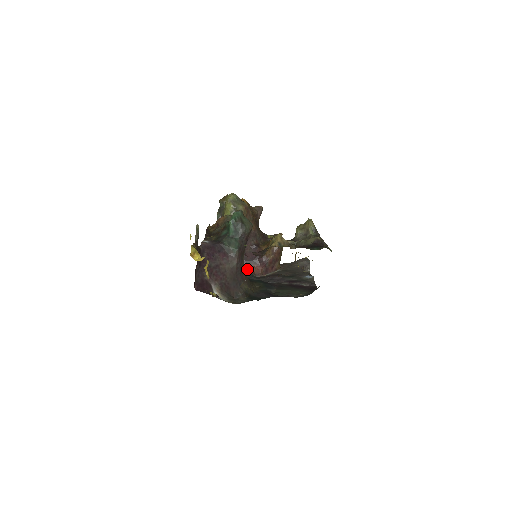
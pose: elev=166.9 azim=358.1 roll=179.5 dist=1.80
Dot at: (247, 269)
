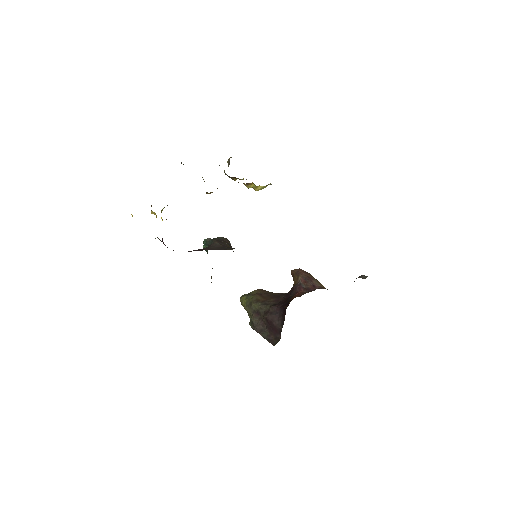
Dot at: (288, 303)
